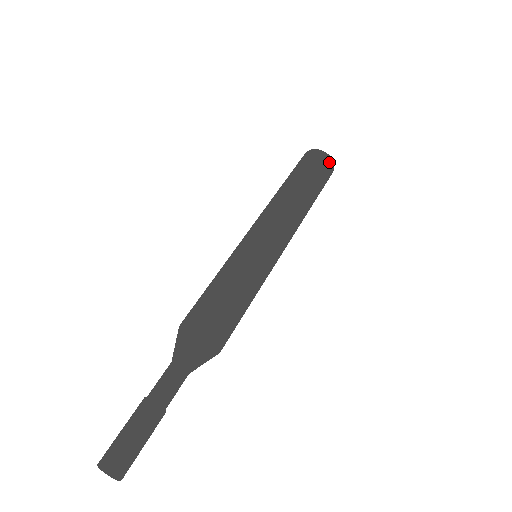
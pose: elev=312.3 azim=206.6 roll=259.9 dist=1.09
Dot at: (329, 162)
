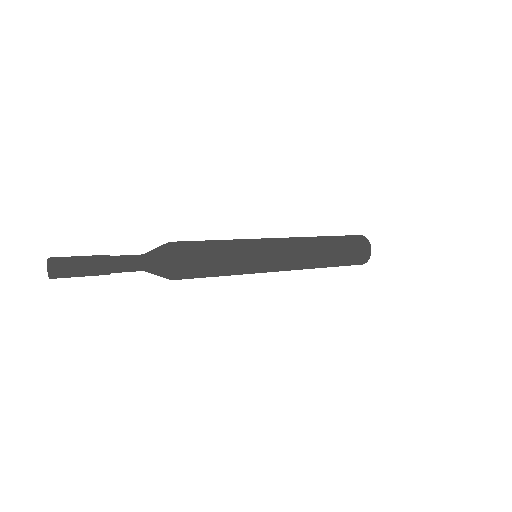
Dot at: (367, 252)
